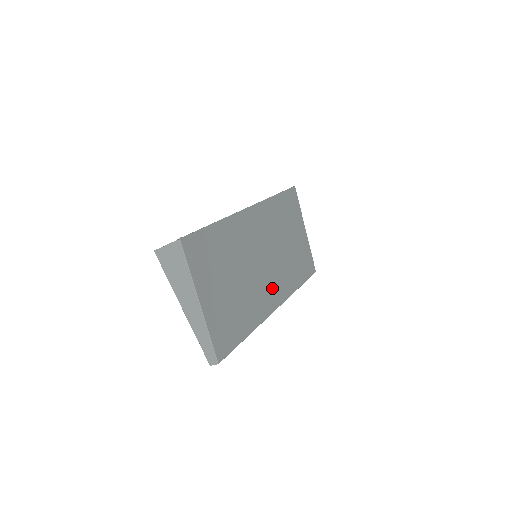
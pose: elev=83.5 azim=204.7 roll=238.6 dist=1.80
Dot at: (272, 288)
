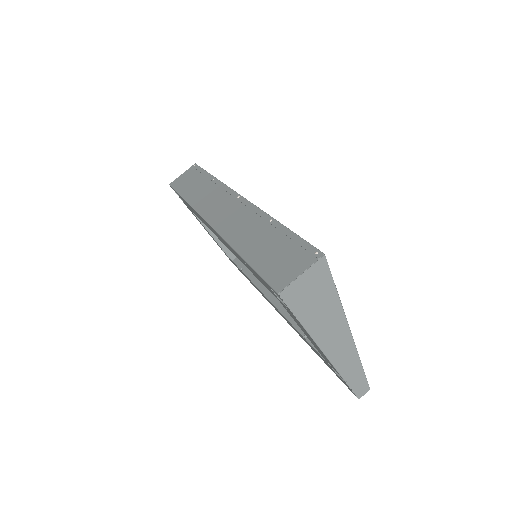
Dot at: occluded
